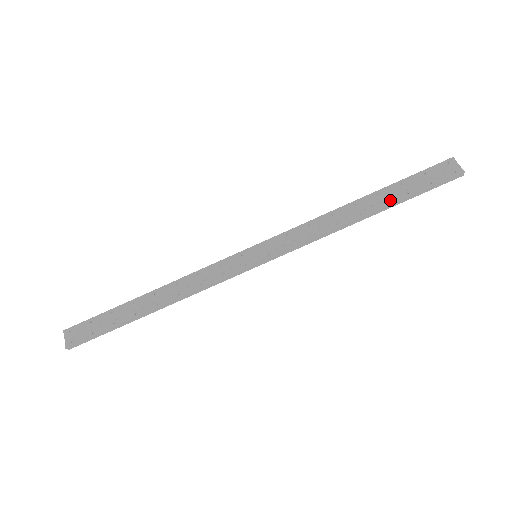
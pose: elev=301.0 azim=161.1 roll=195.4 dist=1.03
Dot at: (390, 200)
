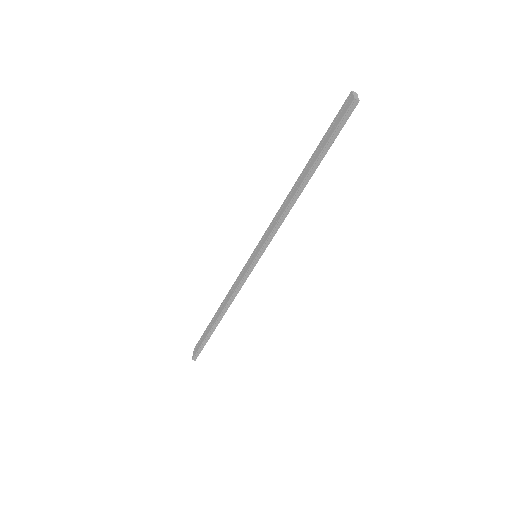
Dot at: (313, 162)
